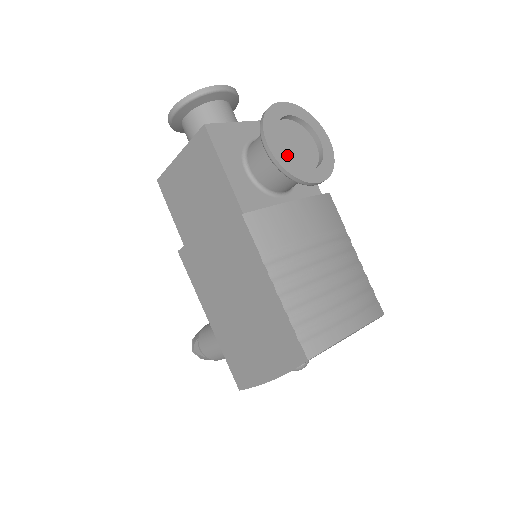
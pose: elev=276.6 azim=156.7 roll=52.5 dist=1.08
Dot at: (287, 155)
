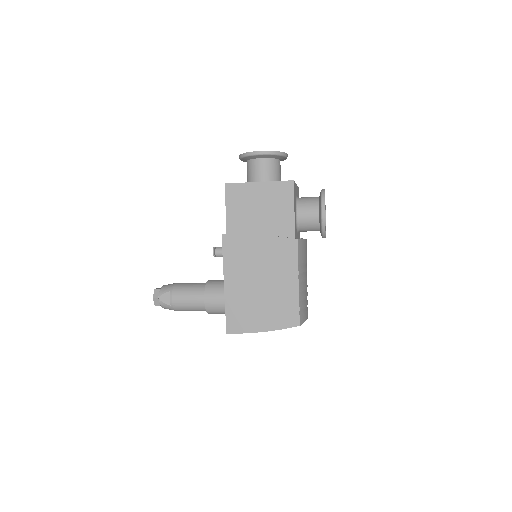
Dot at: occluded
